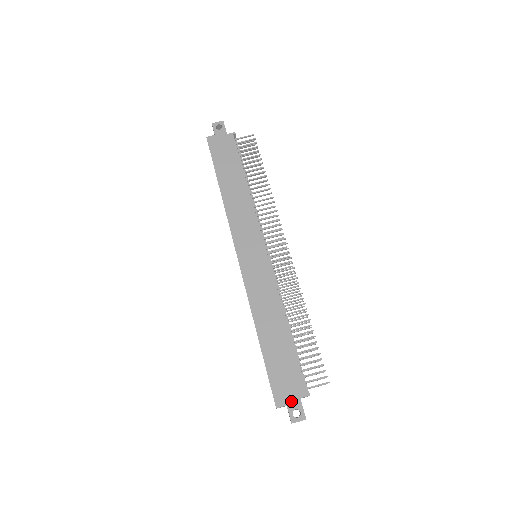
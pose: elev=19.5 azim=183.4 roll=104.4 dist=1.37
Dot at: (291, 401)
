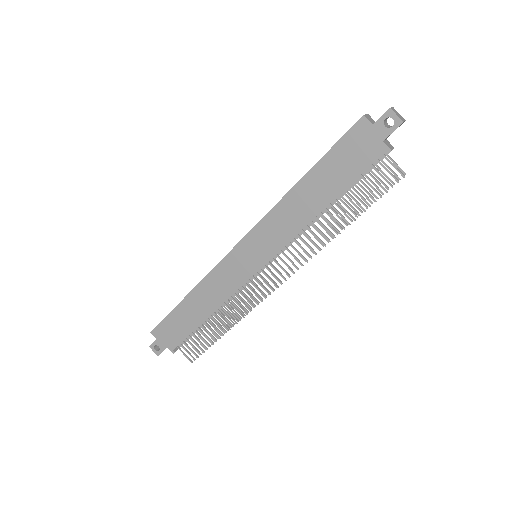
Dot at: (161, 341)
